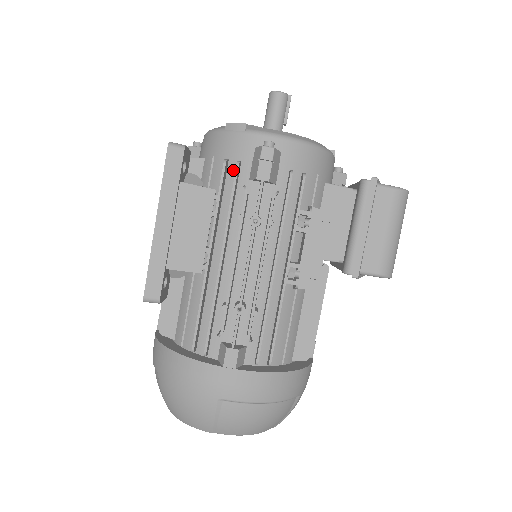
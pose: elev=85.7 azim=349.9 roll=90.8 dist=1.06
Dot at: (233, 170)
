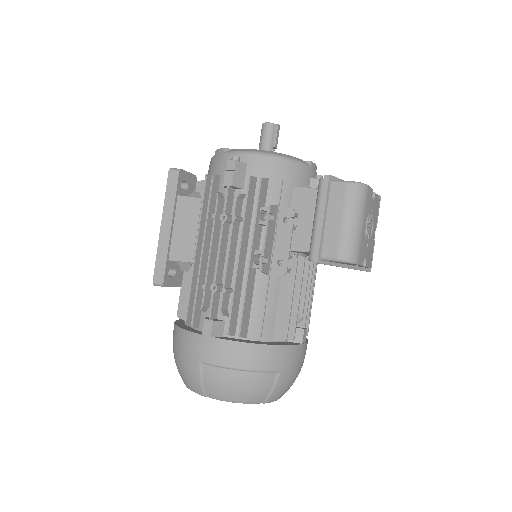
Dot at: occluded
